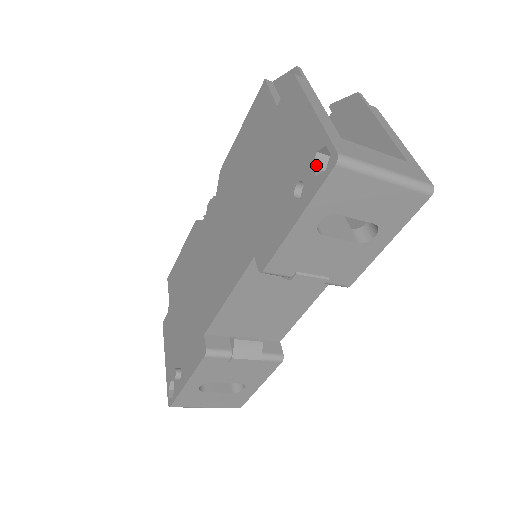
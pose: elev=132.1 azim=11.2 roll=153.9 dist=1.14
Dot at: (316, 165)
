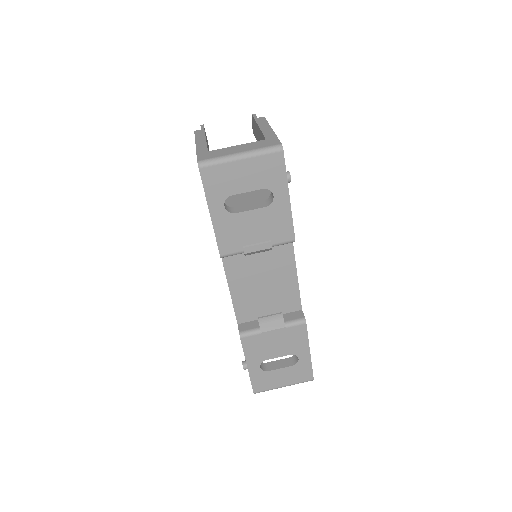
Dot at: occluded
